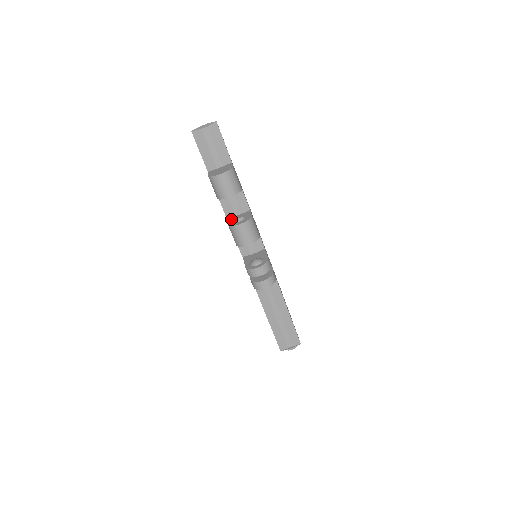
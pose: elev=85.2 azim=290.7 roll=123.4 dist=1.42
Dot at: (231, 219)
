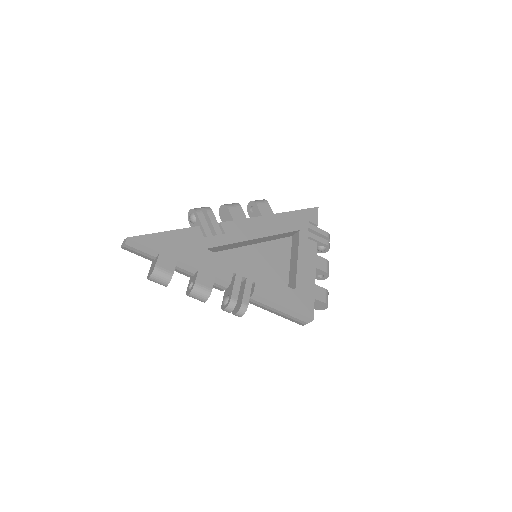
Dot at: (190, 281)
